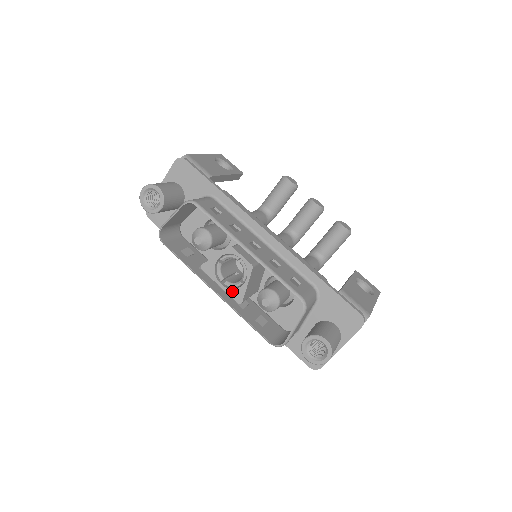
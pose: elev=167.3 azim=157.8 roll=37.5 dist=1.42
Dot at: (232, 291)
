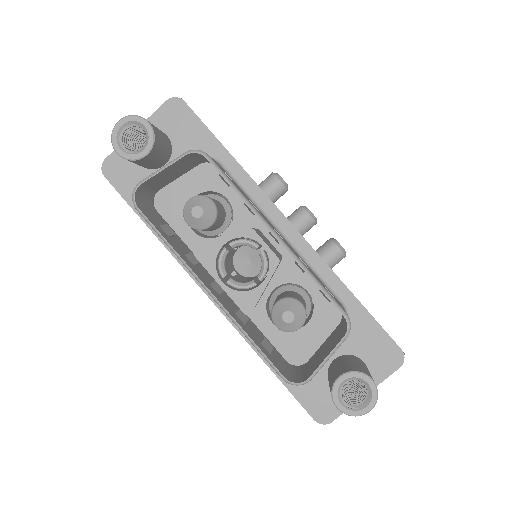
Dot at: (238, 294)
